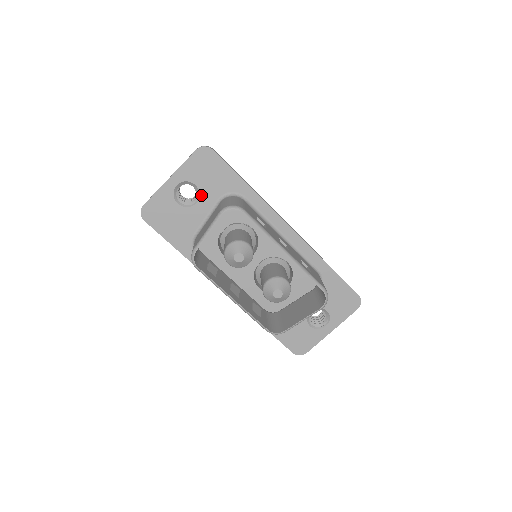
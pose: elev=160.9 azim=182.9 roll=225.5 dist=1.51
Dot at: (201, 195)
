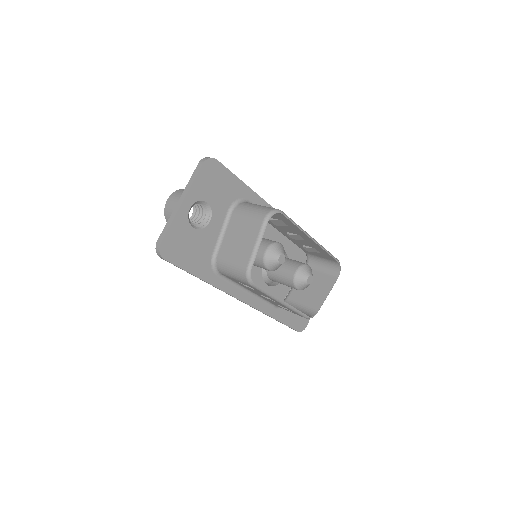
Dot at: (213, 211)
